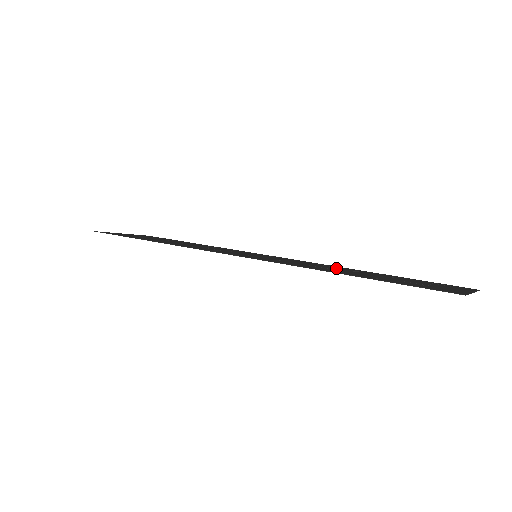
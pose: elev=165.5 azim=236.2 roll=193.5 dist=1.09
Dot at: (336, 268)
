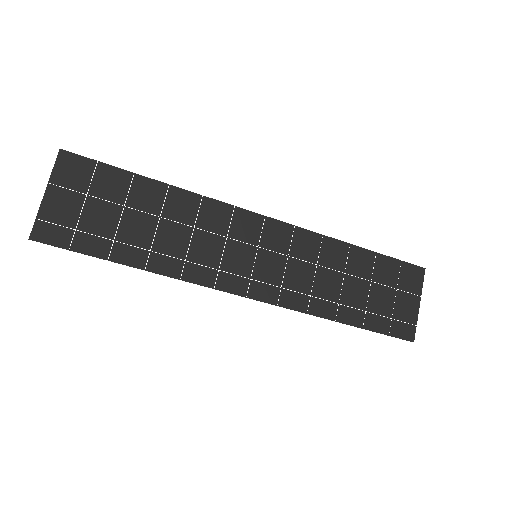
Dot at: (326, 288)
